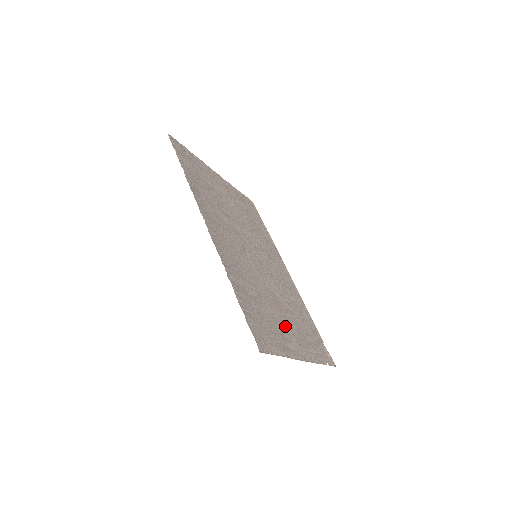
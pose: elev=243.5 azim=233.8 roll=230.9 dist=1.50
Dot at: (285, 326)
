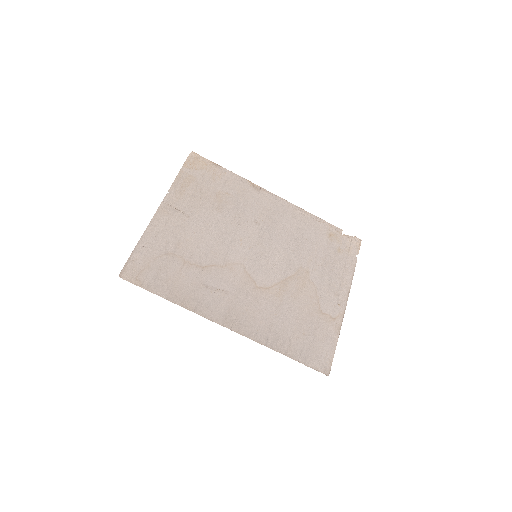
Dot at: (319, 297)
